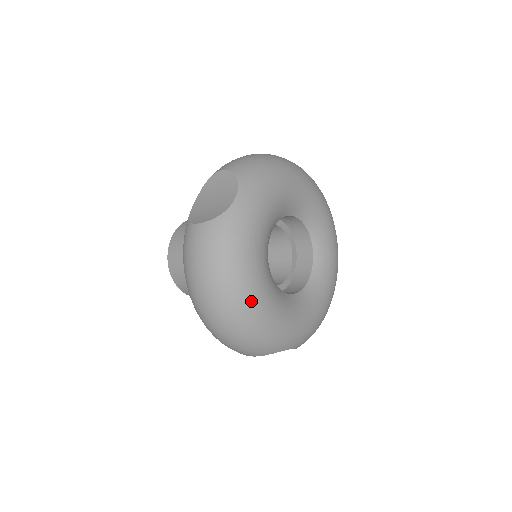
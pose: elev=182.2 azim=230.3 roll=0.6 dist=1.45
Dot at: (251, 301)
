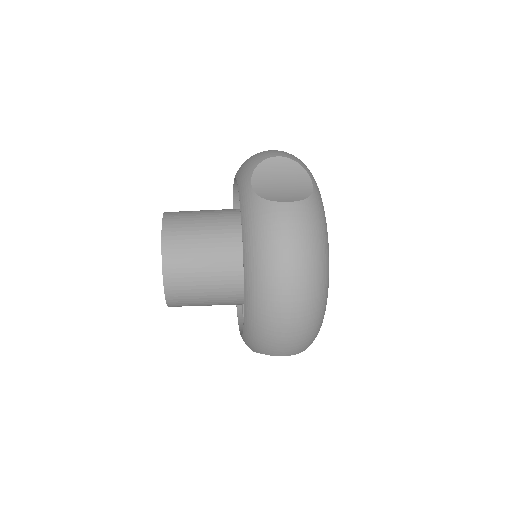
Dot at: (328, 287)
